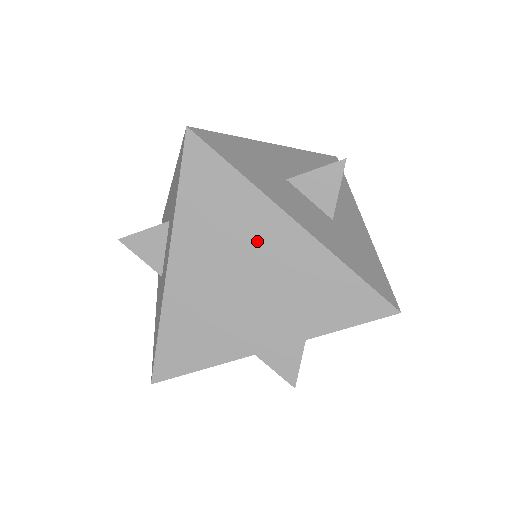
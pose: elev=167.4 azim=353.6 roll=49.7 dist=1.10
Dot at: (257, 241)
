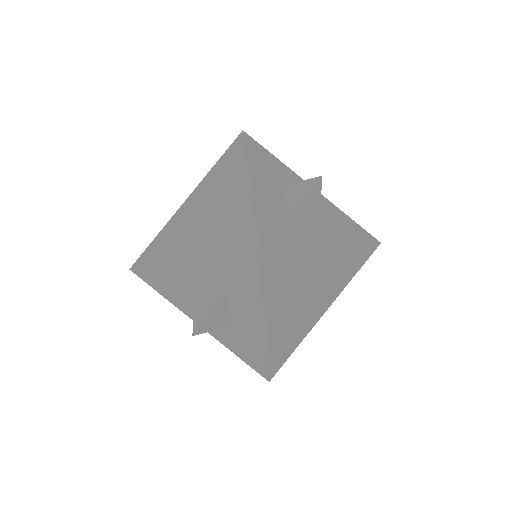
Dot at: (227, 192)
